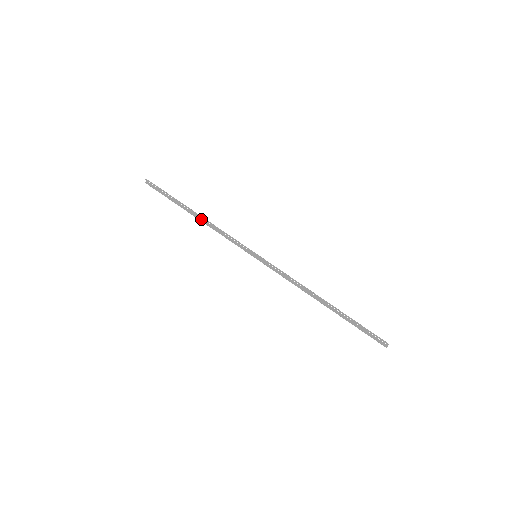
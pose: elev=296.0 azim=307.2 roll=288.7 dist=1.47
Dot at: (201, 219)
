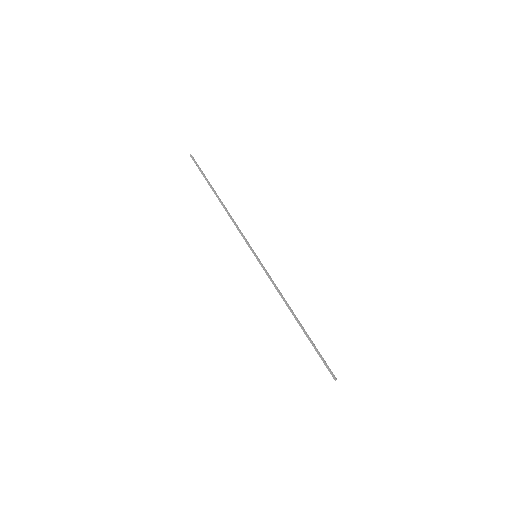
Dot at: (224, 205)
